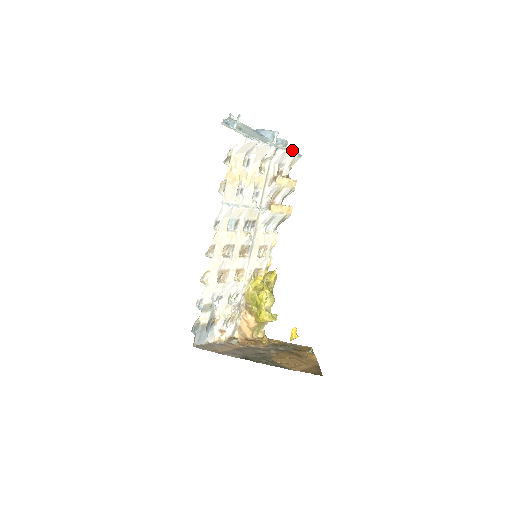
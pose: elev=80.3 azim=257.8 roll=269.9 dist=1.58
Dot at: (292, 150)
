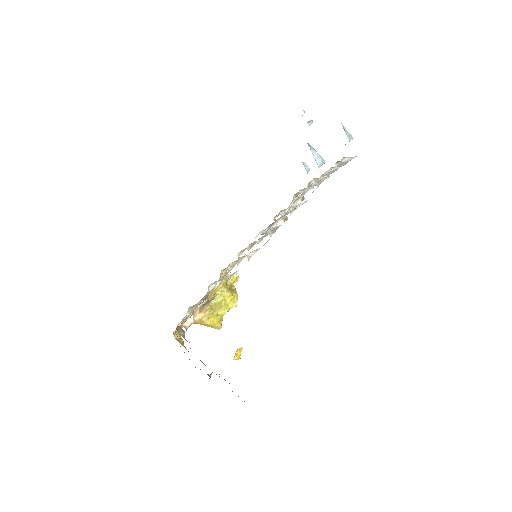
Dot at: occluded
